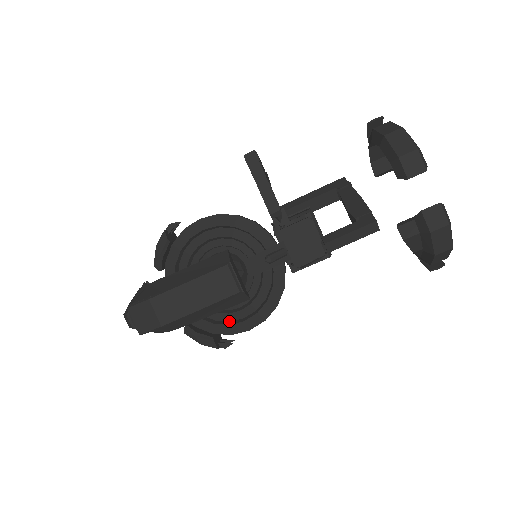
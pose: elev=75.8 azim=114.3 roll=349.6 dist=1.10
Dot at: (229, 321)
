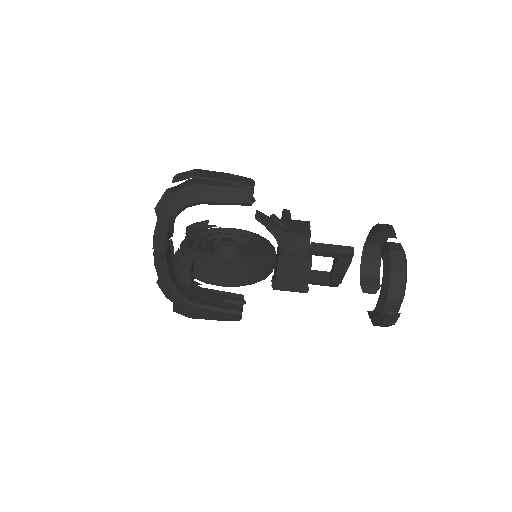
Dot at: occluded
